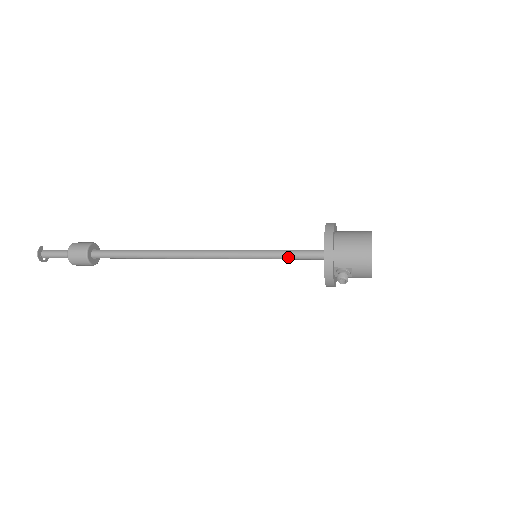
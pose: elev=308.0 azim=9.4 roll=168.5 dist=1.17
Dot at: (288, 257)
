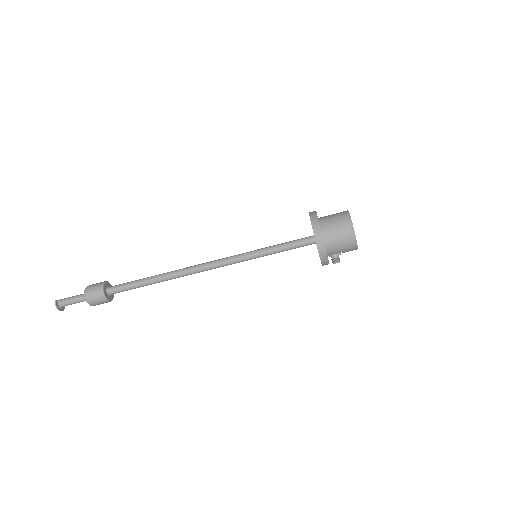
Dot at: occluded
